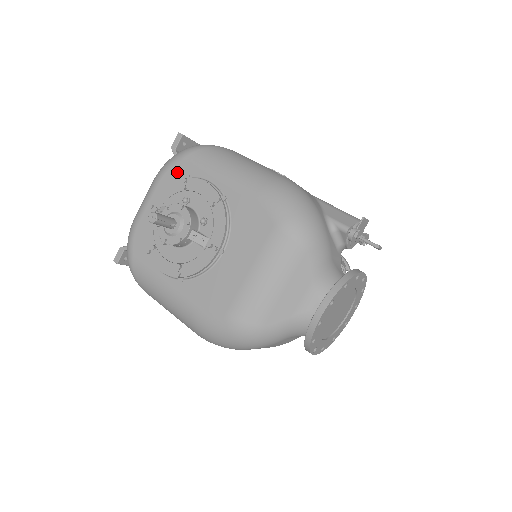
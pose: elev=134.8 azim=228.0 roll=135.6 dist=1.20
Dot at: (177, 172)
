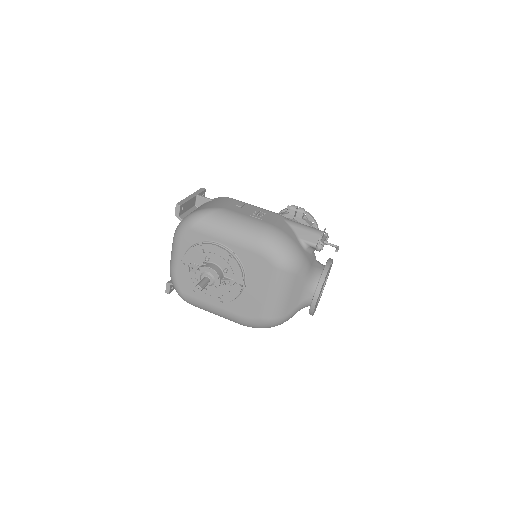
Dot at: (191, 238)
